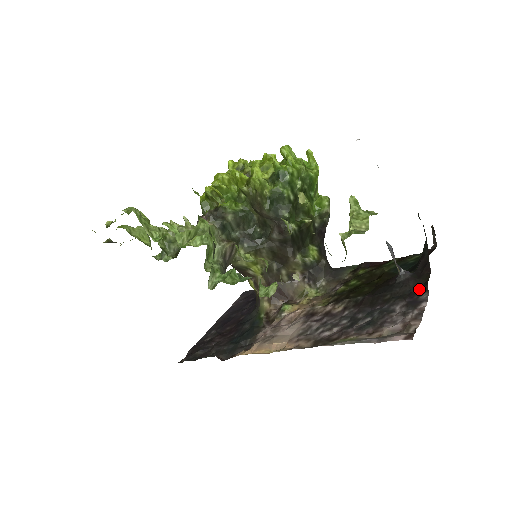
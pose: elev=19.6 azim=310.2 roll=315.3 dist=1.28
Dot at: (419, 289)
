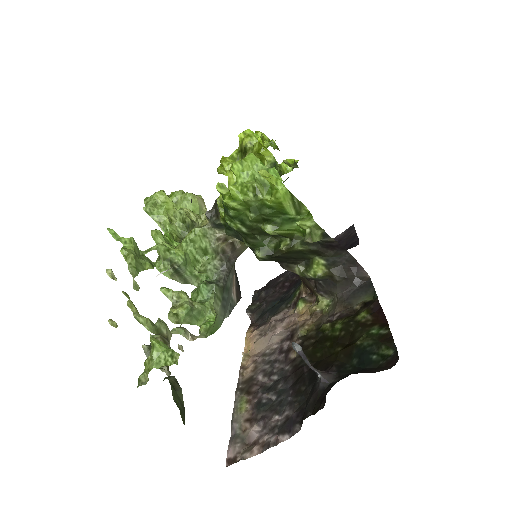
Dot at: (307, 414)
